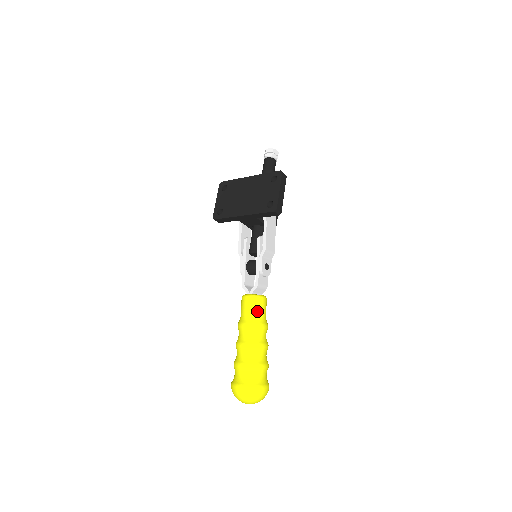
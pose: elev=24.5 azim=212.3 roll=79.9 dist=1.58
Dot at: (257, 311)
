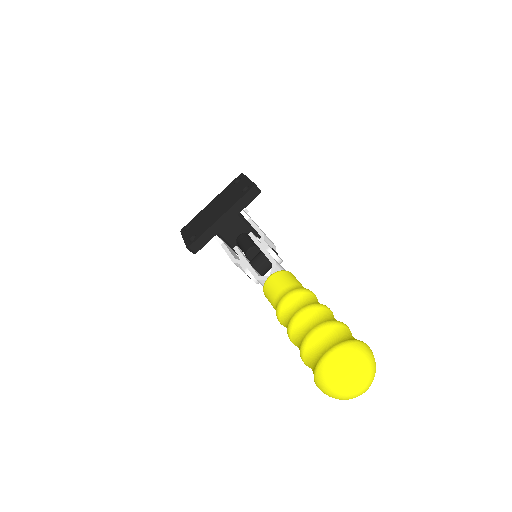
Dot at: (292, 281)
